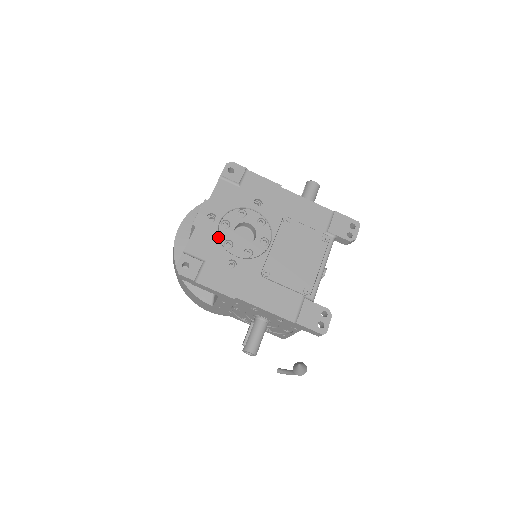
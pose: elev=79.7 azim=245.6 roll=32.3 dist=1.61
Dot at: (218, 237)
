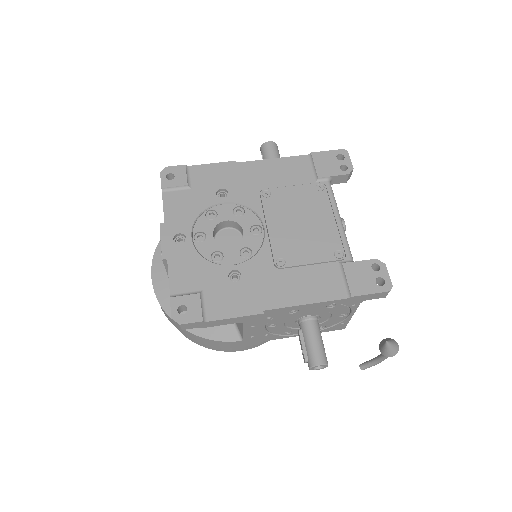
Dot at: (200, 256)
